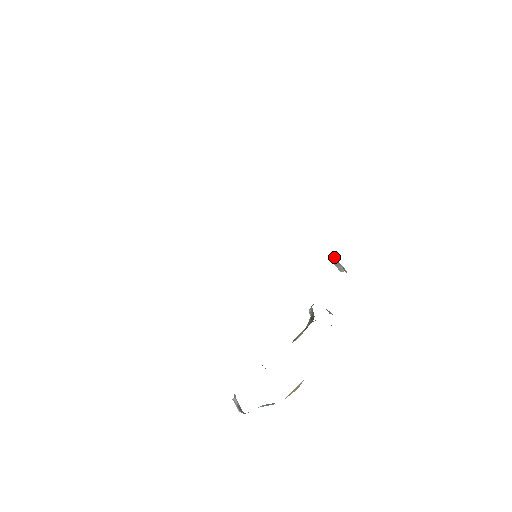
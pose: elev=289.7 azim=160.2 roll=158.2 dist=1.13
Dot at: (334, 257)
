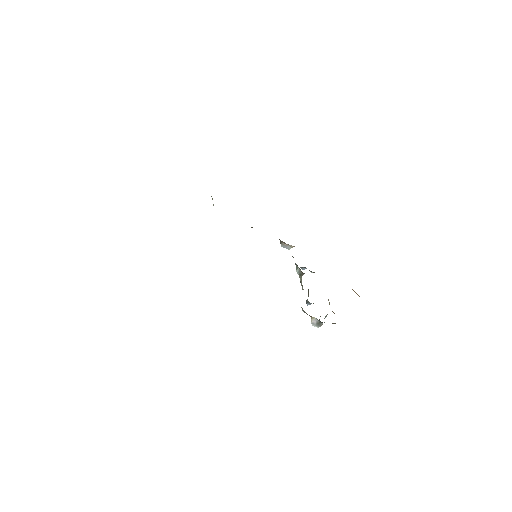
Dot at: (283, 242)
